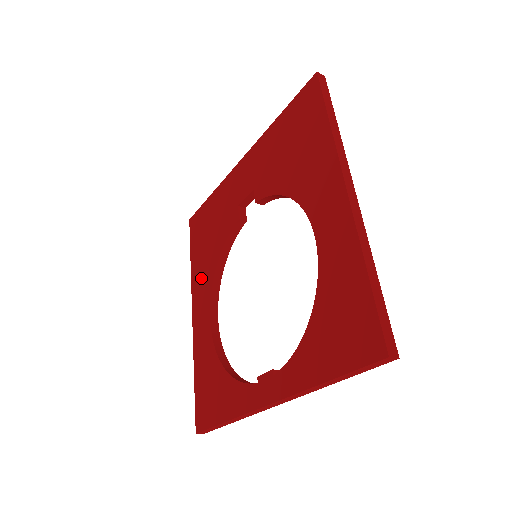
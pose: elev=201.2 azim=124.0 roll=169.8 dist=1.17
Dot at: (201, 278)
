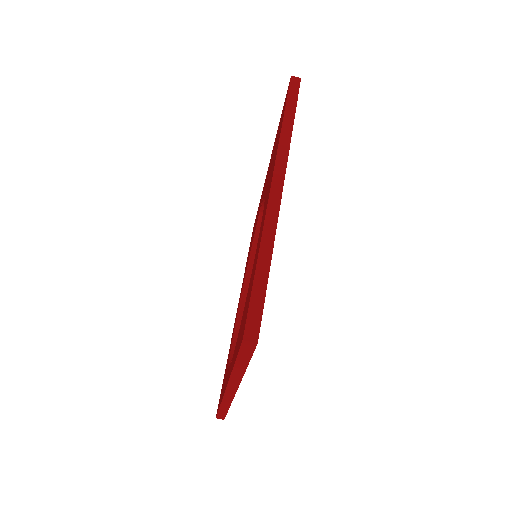
Dot at: (243, 280)
